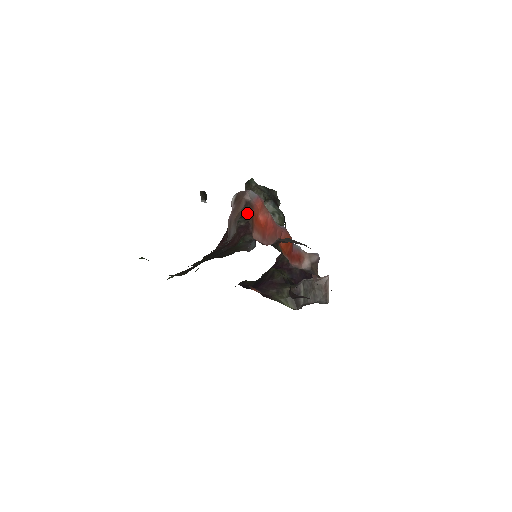
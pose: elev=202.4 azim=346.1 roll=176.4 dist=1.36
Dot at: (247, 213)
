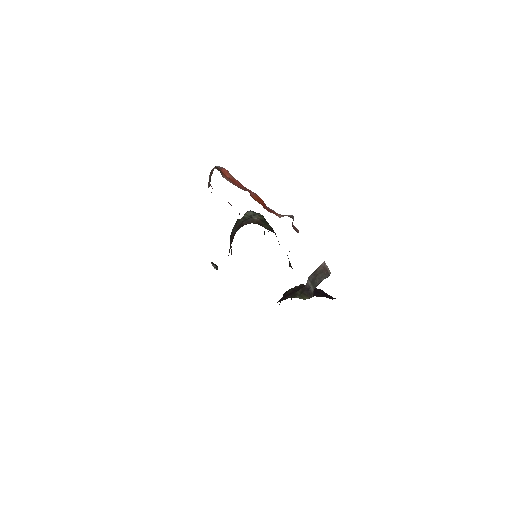
Dot at: (215, 167)
